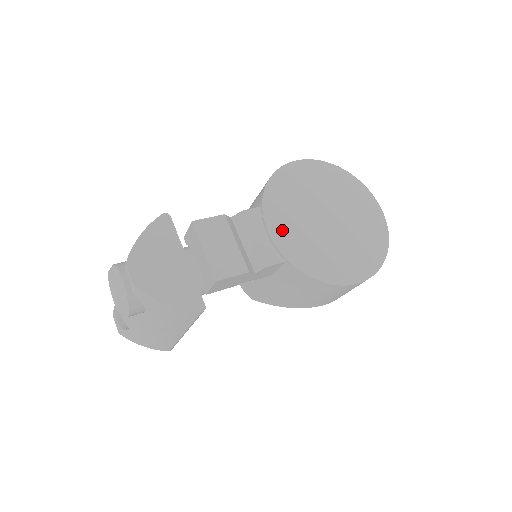
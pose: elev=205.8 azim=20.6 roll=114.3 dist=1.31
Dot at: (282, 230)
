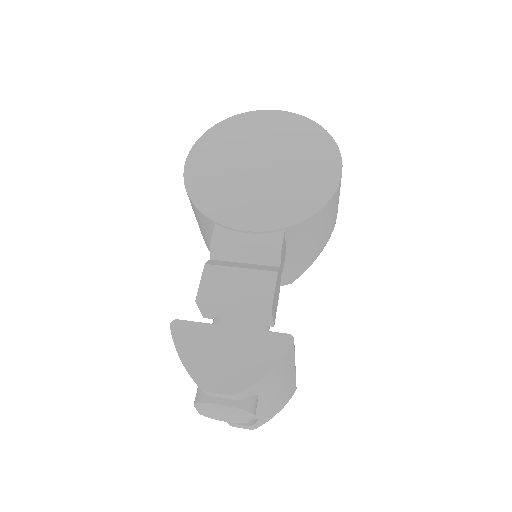
Dot at: (251, 216)
